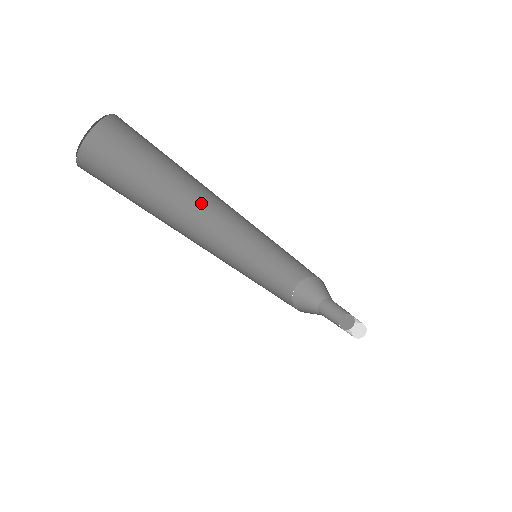
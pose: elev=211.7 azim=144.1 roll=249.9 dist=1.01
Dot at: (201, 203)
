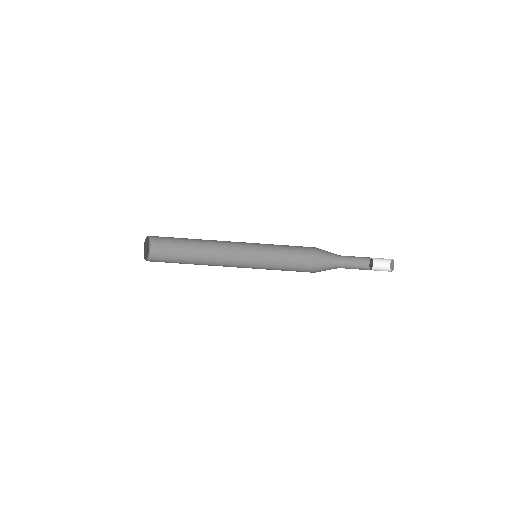
Dot at: (214, 247)
